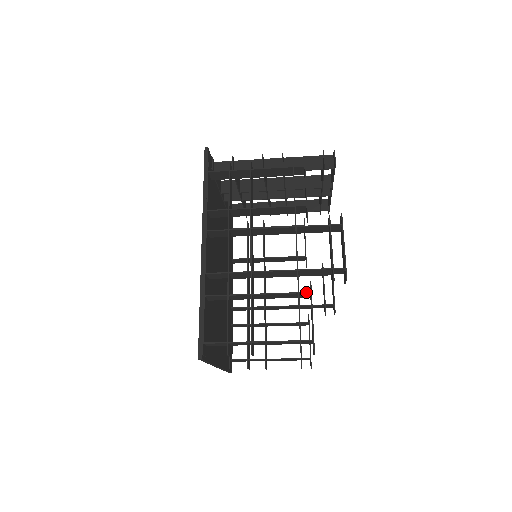
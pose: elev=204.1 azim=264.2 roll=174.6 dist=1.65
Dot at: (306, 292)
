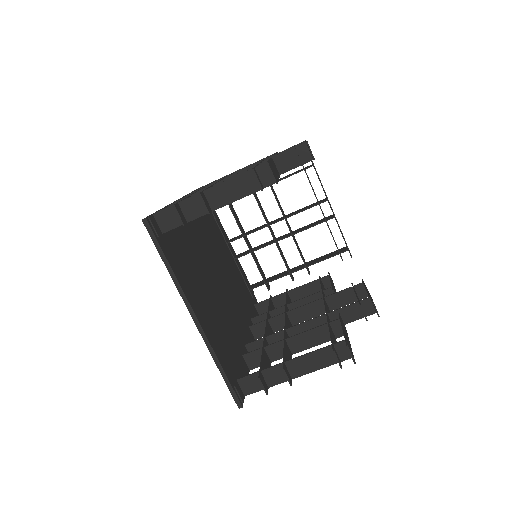
Dot at: (266, 160)
